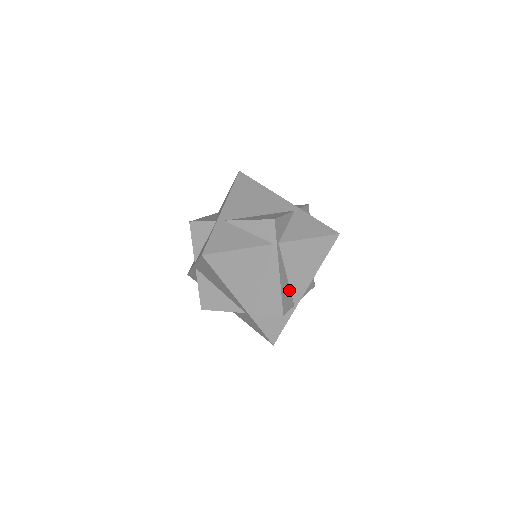
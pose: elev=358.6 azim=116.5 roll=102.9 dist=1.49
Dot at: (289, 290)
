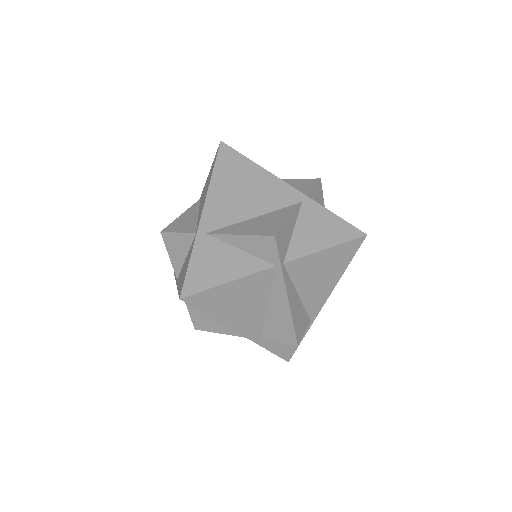
Dot at: (303, 309)
